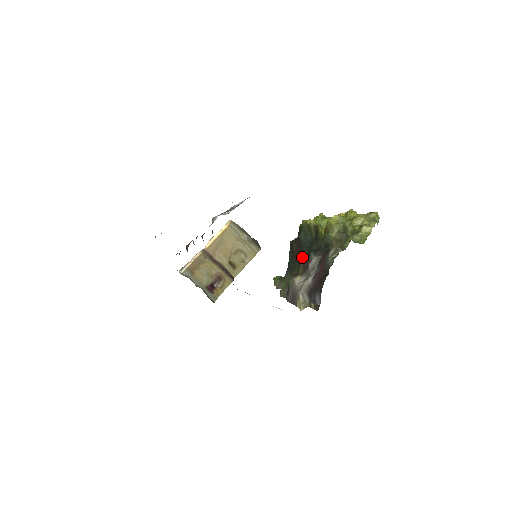
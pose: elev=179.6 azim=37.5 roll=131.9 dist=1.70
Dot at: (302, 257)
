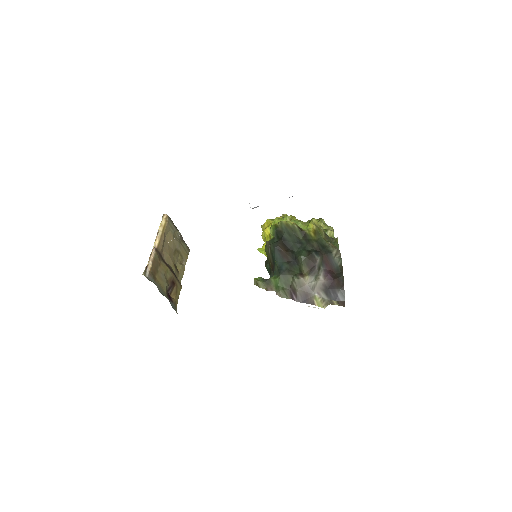
Dot at: (304, 257)
